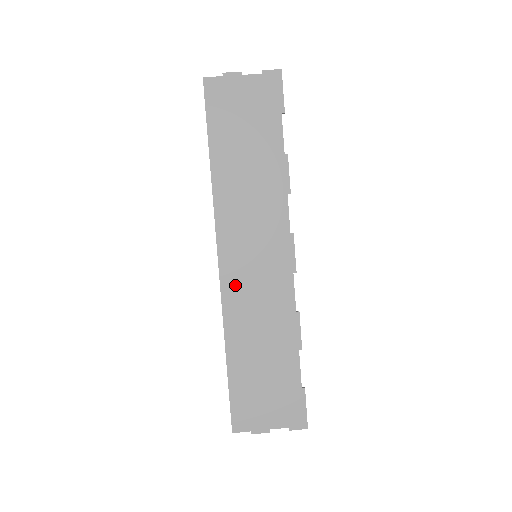
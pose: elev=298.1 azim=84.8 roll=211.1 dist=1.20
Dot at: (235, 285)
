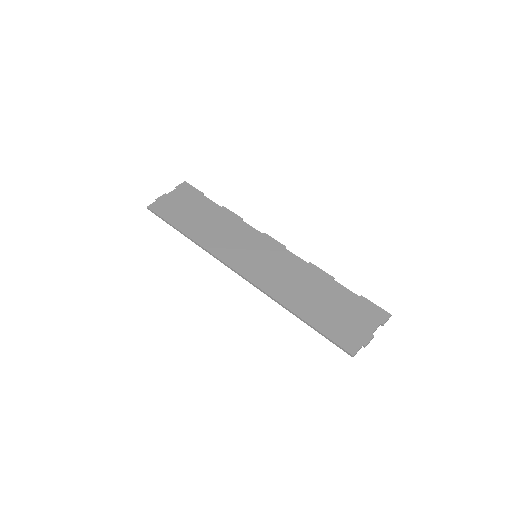
Dot at: (260, 276)
